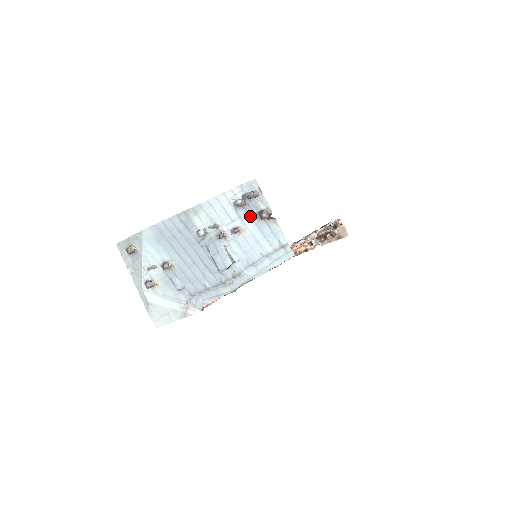
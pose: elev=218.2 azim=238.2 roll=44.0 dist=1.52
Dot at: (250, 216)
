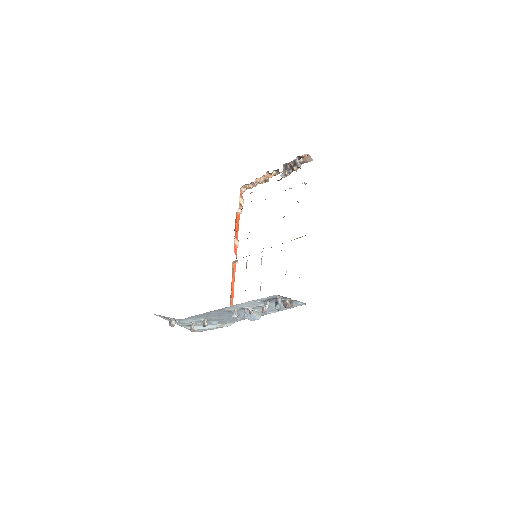
Dot at: (273, 302)
